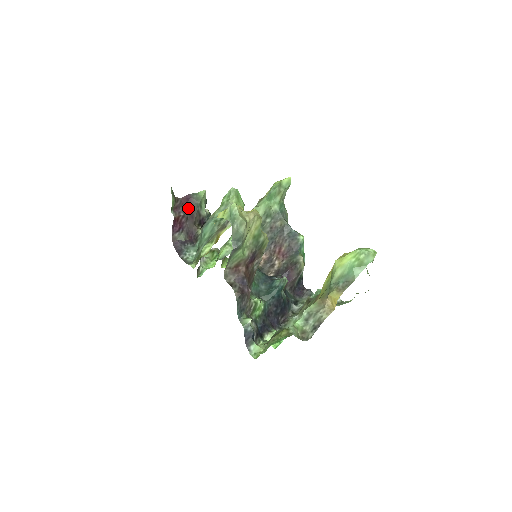
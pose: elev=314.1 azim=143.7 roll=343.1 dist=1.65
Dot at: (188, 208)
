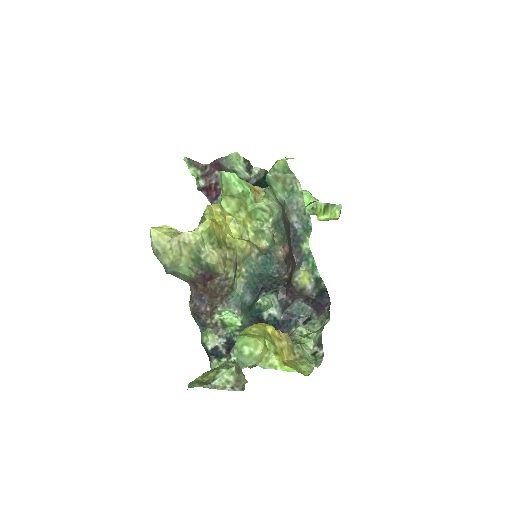
Dot at: occluded
